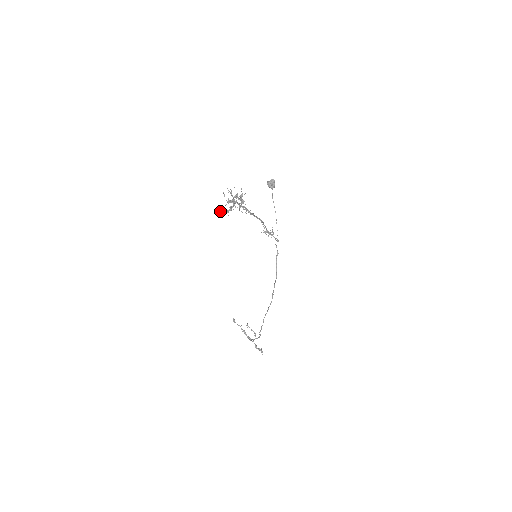
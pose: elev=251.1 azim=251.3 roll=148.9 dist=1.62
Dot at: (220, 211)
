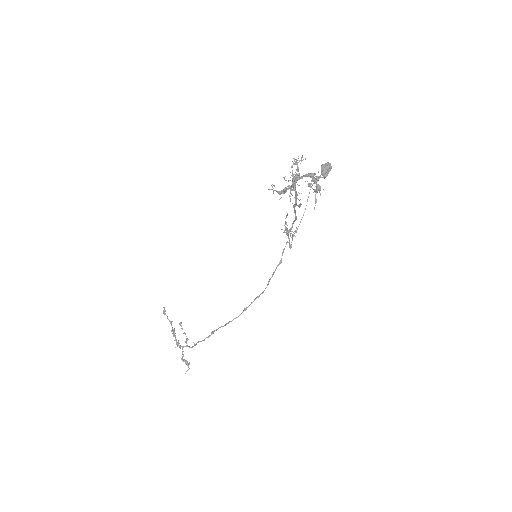
Dot at: (274, 186)
